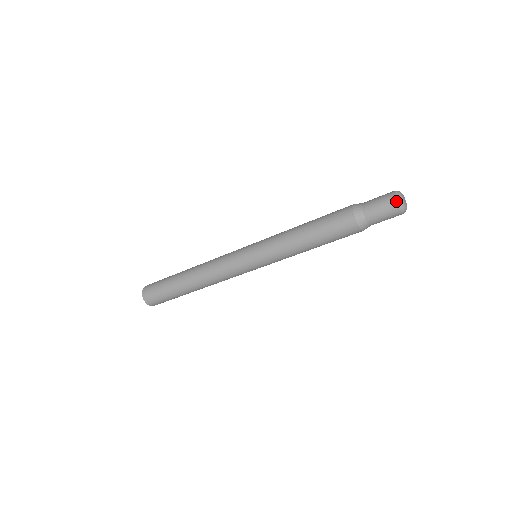
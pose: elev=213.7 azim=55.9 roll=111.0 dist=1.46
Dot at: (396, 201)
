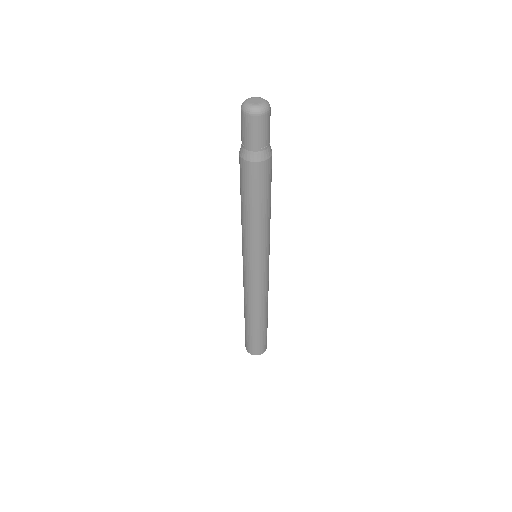
Dot at: (249, 114)
